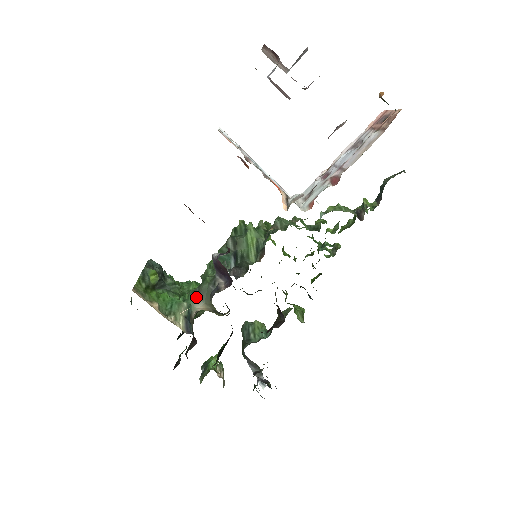
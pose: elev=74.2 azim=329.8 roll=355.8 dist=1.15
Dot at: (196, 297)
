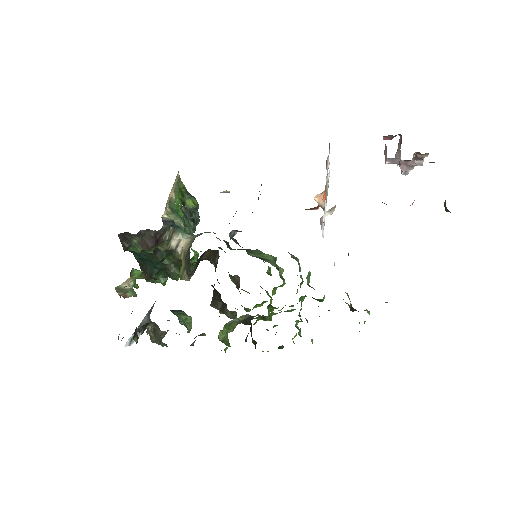
Dot at: (192, 235)
